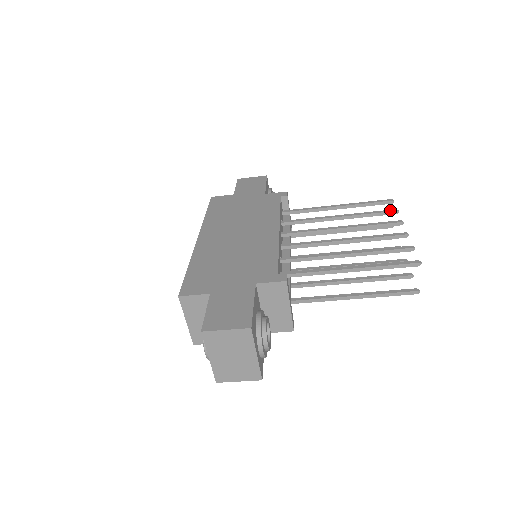
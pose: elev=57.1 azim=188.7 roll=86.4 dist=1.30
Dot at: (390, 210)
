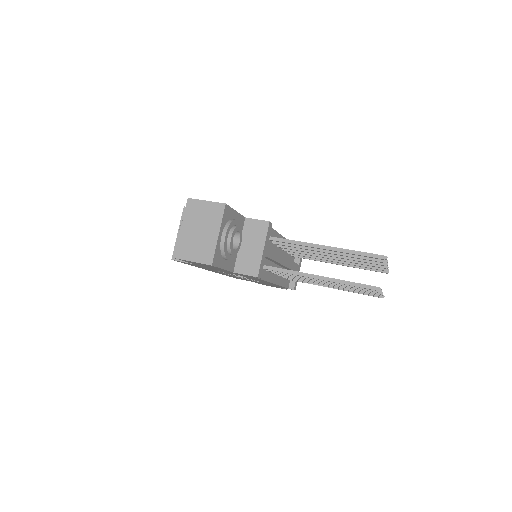
Dot at: occluded
